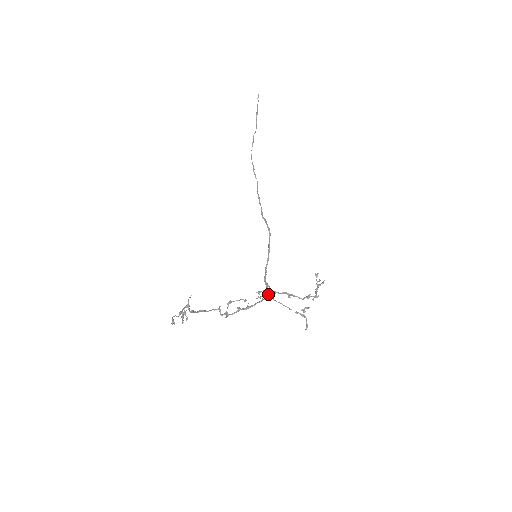
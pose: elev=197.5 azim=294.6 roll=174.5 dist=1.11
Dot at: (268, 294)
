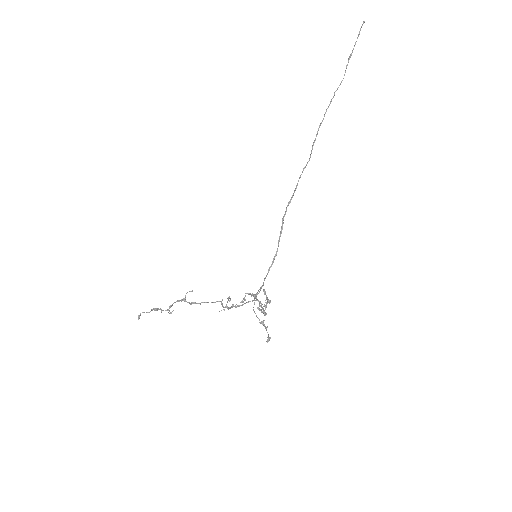
Dot at: occluded
